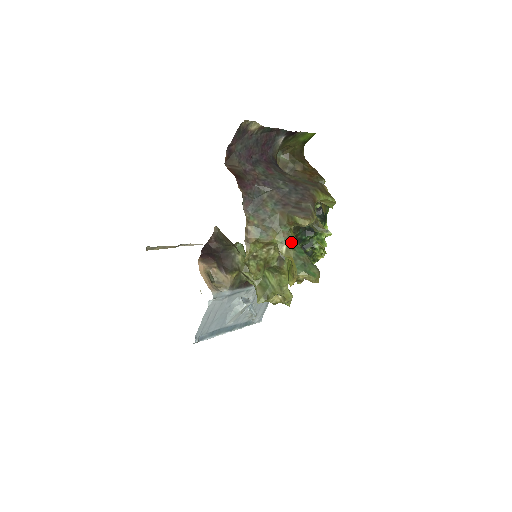
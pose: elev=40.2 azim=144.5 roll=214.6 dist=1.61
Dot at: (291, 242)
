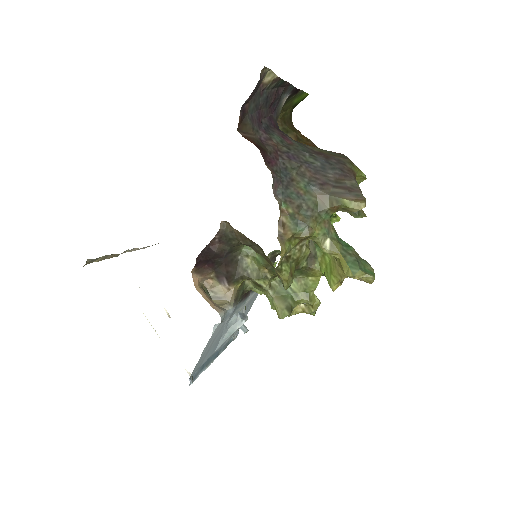
Dot at: (333, 233)
